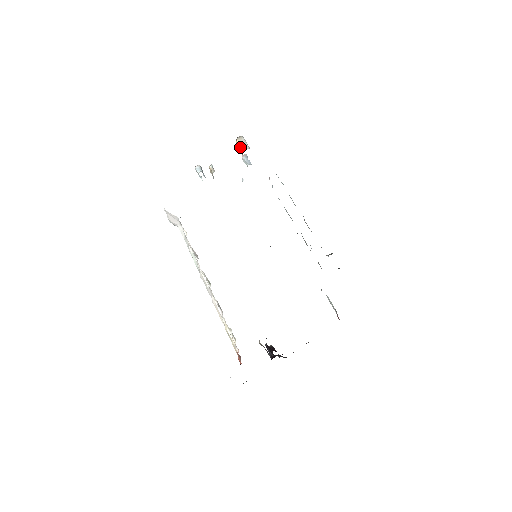
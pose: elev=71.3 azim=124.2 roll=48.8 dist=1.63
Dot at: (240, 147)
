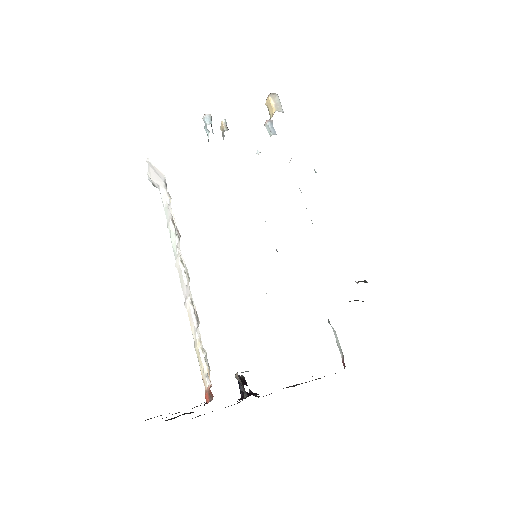
Dot at: (271, 107)
